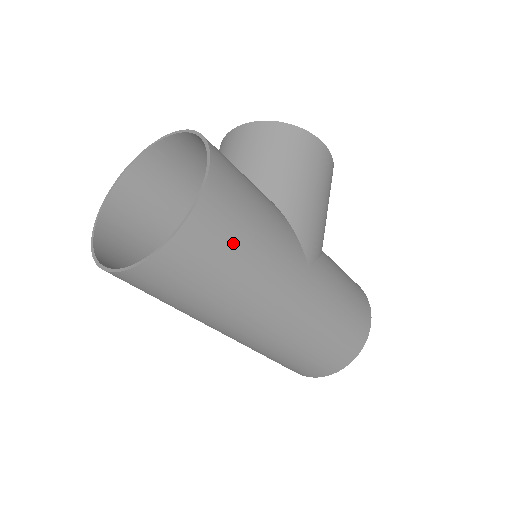
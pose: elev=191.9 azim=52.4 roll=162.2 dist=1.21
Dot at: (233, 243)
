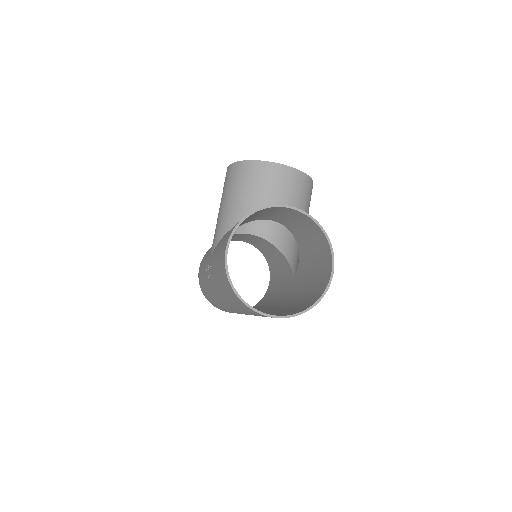
Dot at: occluded
